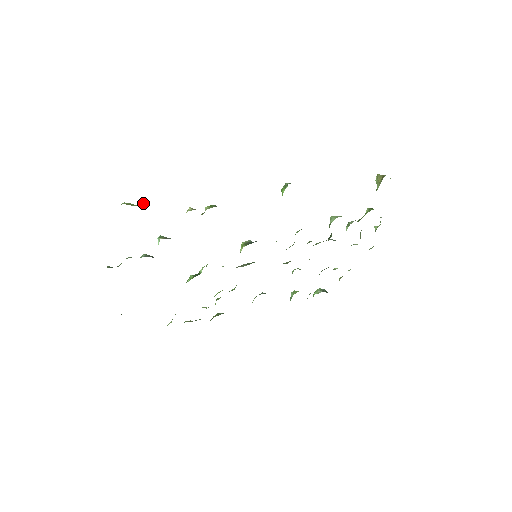
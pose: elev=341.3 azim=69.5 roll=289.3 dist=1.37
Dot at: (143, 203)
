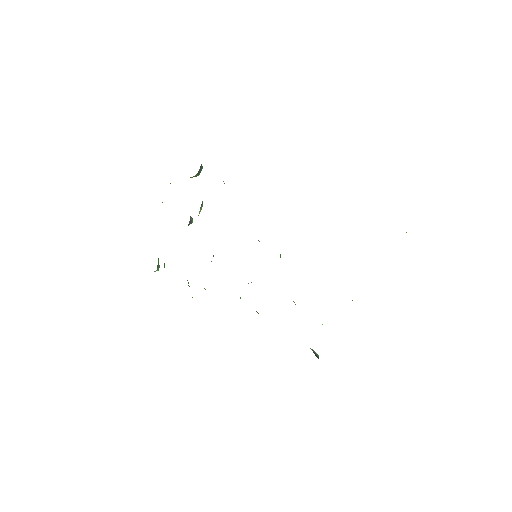
Dot at: occluded
